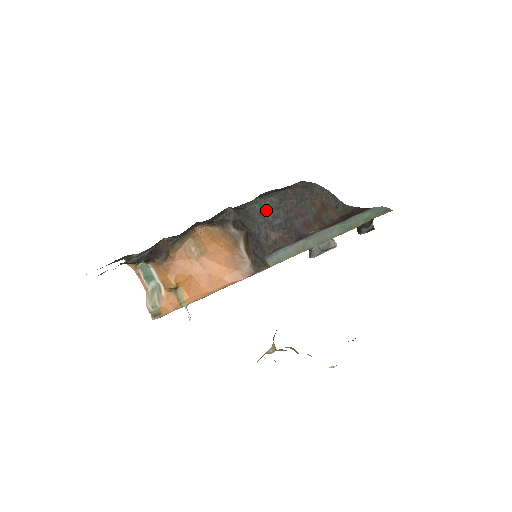
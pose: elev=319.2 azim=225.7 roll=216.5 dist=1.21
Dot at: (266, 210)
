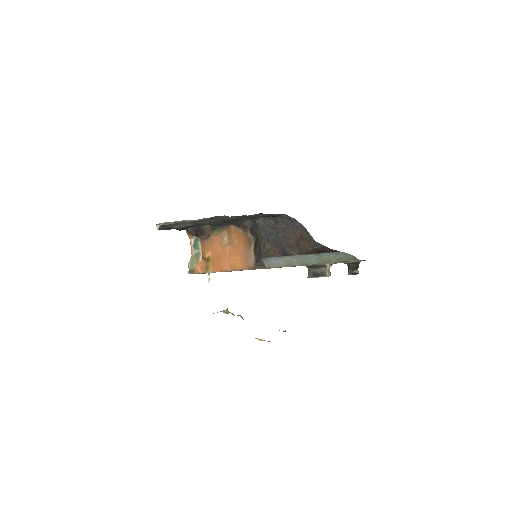
Dot at: (267, 227)
